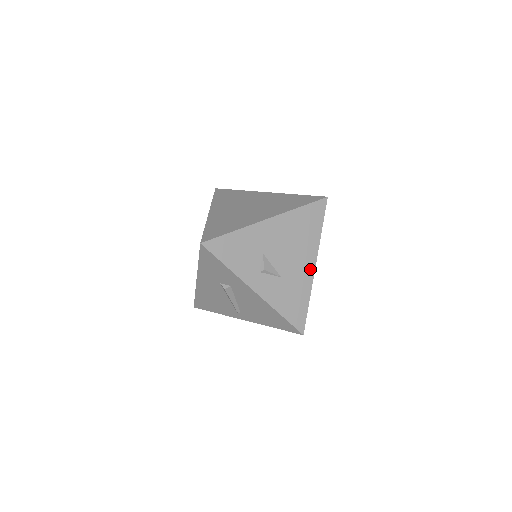
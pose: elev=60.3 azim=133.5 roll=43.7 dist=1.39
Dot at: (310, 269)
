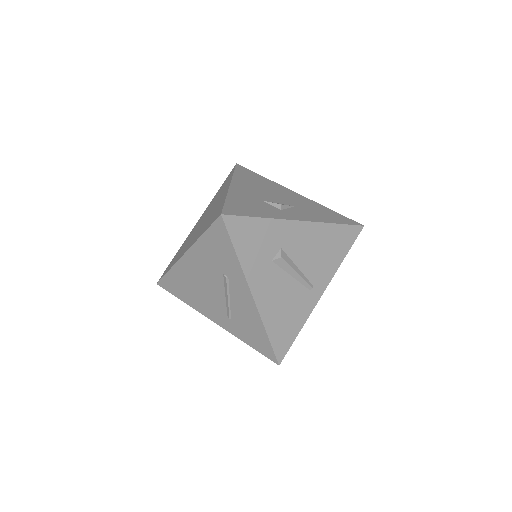
Dot at: (298, 196)
